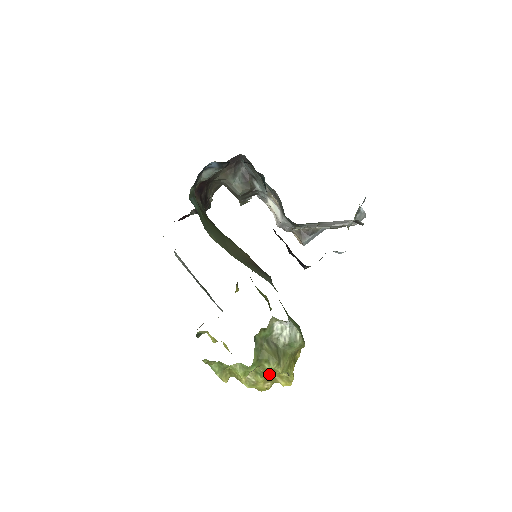
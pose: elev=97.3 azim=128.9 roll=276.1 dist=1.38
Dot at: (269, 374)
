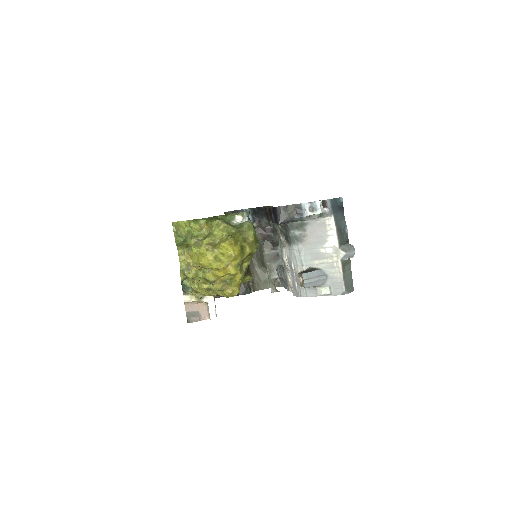
Dot at: (214, 241)
